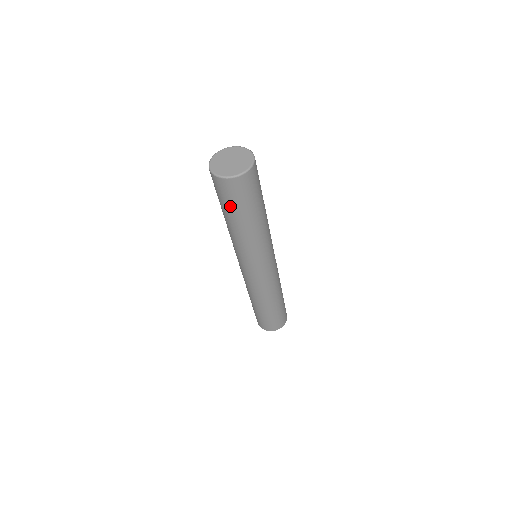
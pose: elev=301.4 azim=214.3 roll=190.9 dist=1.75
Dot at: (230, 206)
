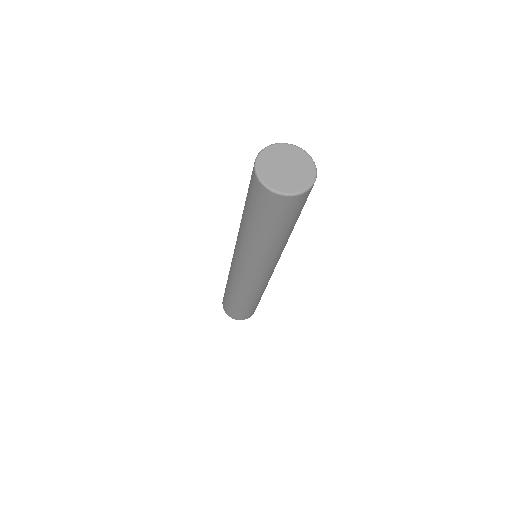
Dot at: (264, 219)
